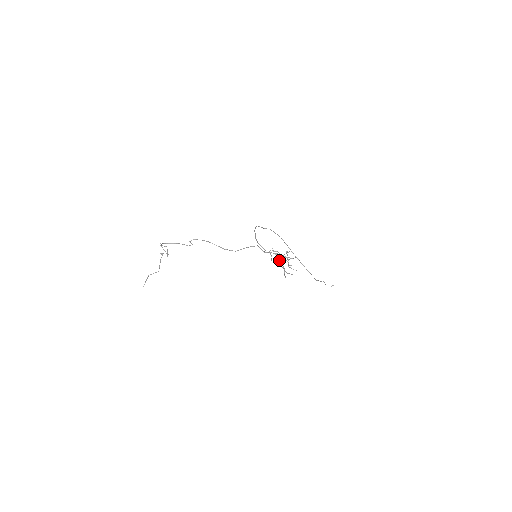
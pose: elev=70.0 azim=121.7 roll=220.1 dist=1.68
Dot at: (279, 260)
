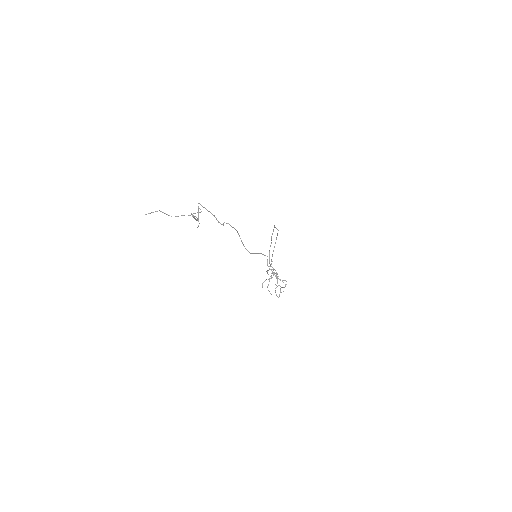
Dot at: occluded
